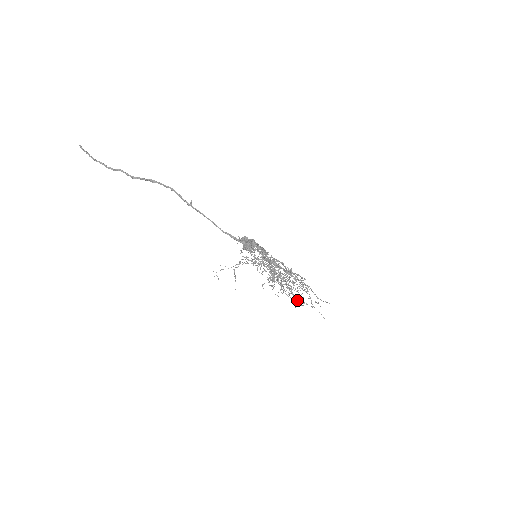
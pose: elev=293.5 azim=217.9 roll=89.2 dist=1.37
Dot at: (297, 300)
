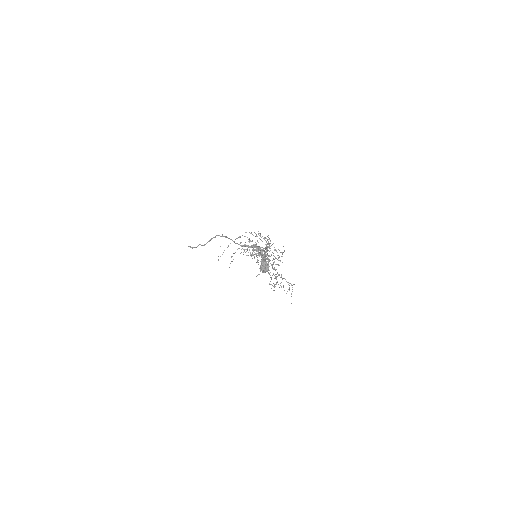
Dot at: (289, 290)
